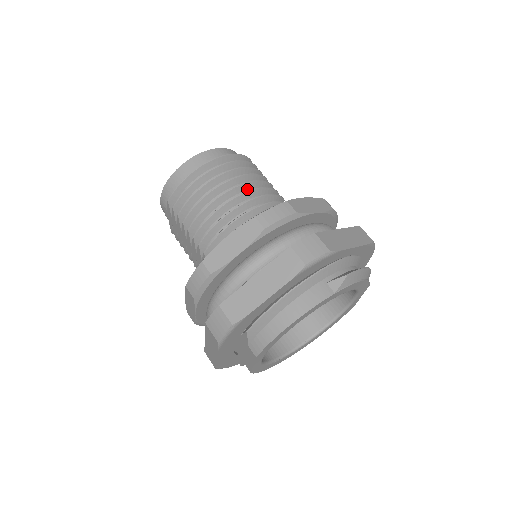
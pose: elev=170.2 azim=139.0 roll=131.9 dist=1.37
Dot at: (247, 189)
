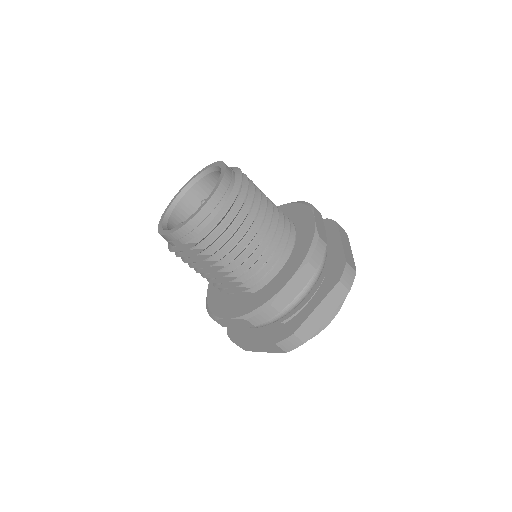
Dot at: occluded
